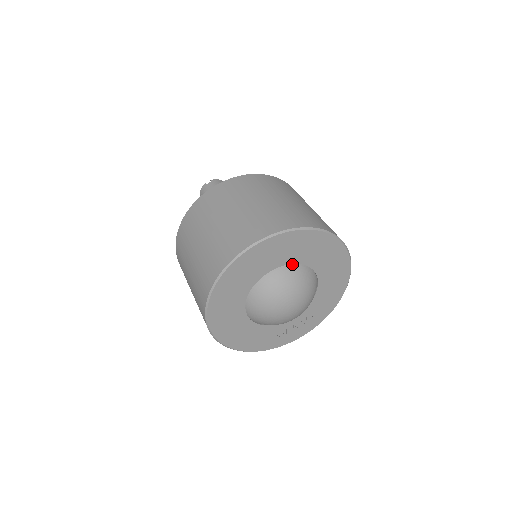
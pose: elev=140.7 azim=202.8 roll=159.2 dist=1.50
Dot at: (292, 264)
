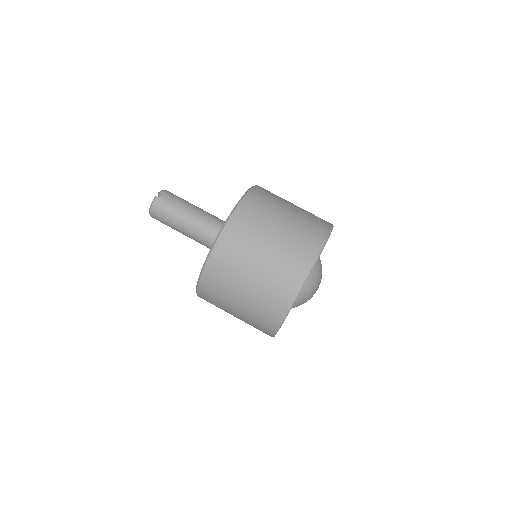
Dot at: occluded
